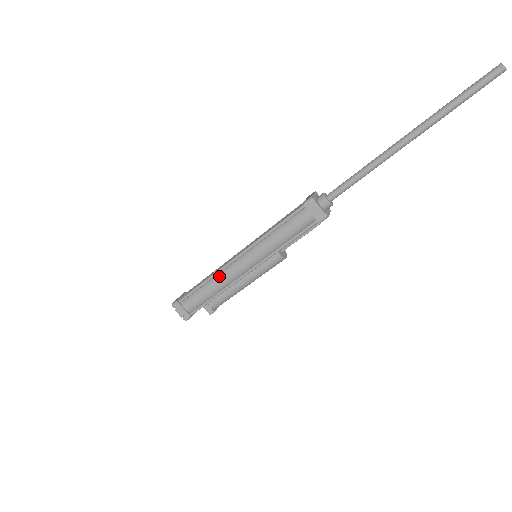
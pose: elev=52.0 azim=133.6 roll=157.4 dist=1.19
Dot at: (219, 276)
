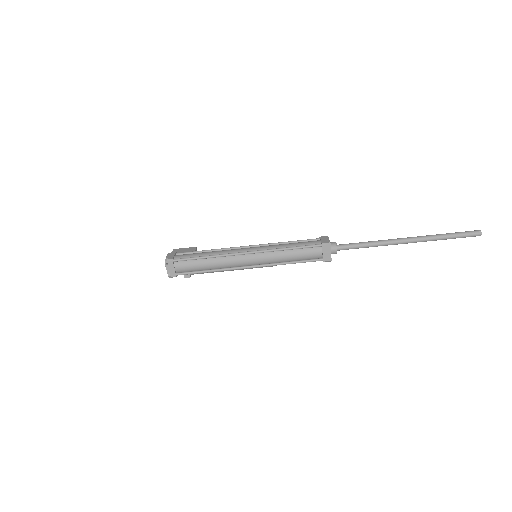
Dot at: (223, 259)
